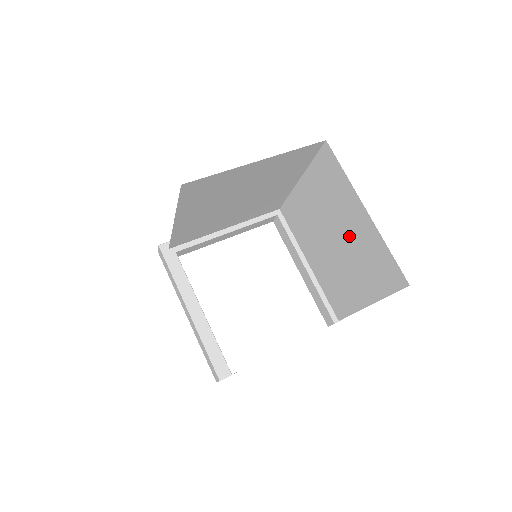
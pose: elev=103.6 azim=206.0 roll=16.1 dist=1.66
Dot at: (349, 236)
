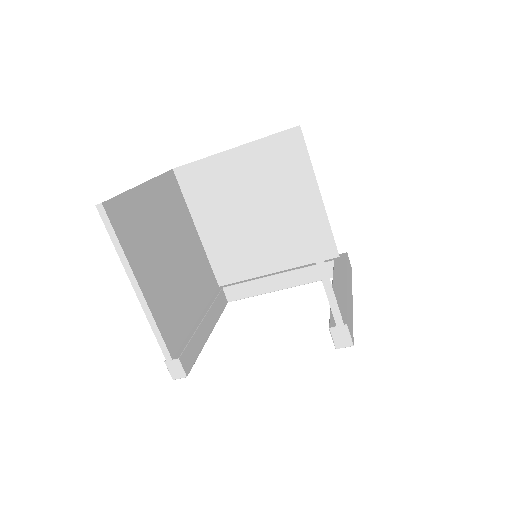
Dot at: occluded
